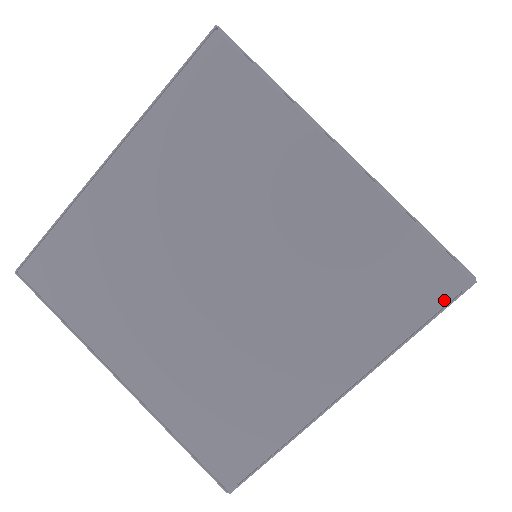
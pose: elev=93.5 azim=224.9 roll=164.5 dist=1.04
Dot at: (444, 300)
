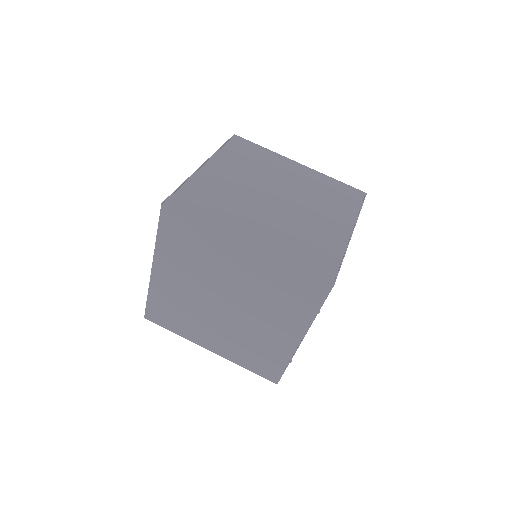
Dot at: (361, 199)
